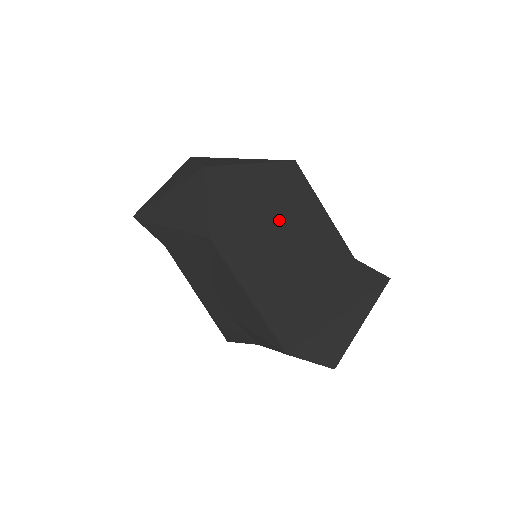
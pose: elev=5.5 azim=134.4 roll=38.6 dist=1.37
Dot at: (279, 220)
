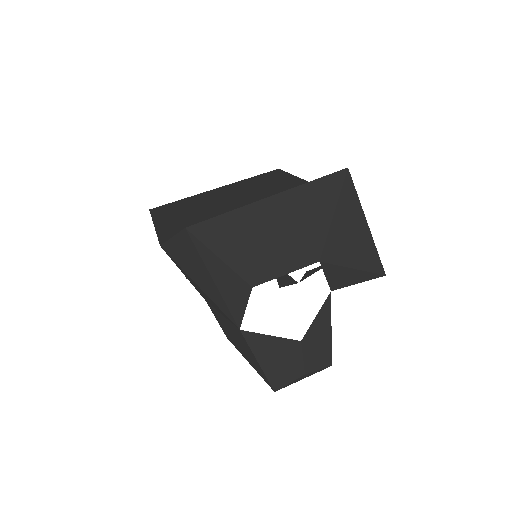
Dot at: (228, 192)
